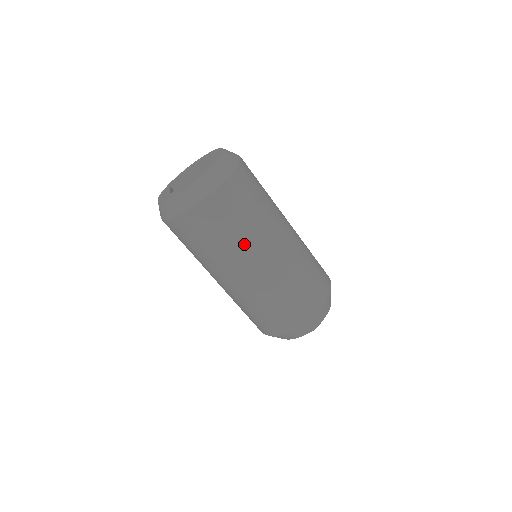
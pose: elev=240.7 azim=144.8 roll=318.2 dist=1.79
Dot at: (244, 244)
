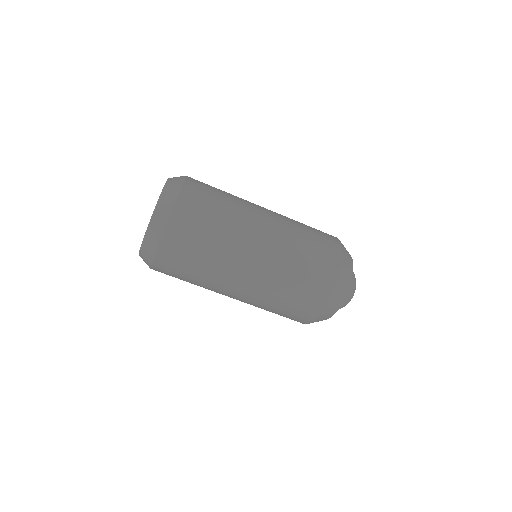
Dot at: (226, 249)
